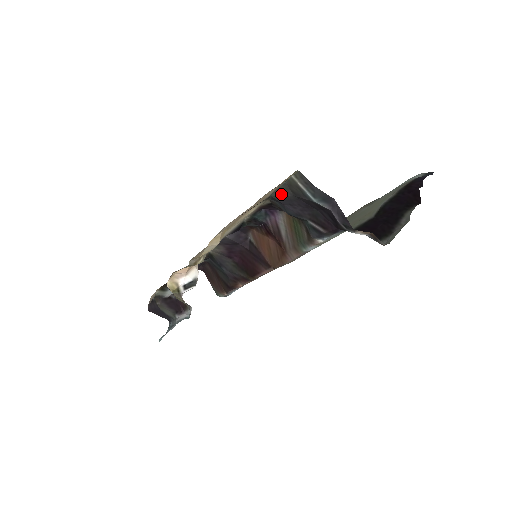
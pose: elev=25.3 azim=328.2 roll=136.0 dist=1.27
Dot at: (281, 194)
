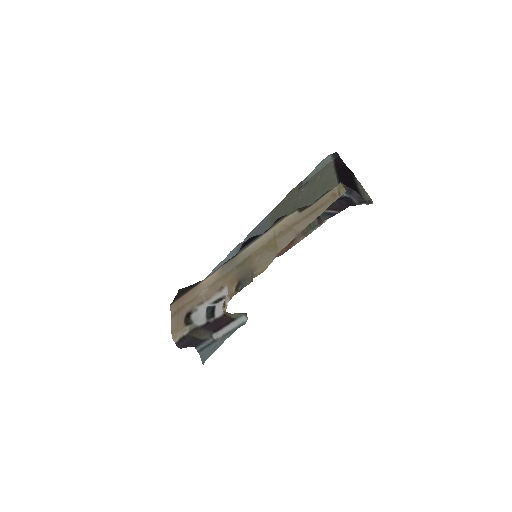
Dot at: occluded
